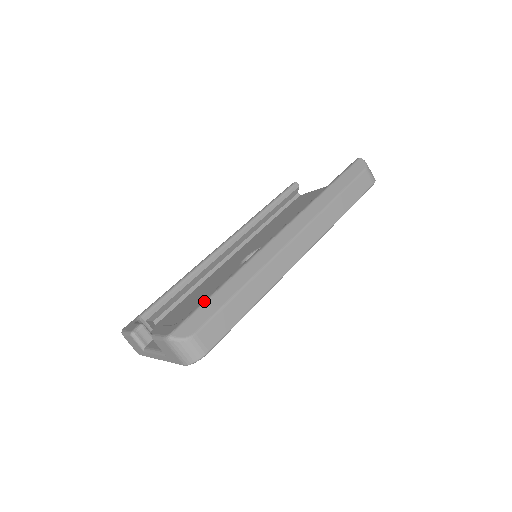
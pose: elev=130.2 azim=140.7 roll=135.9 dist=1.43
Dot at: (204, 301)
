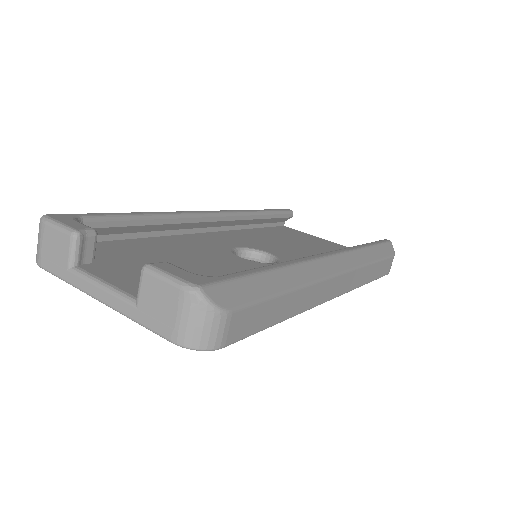
Dot at: (250, 273)
